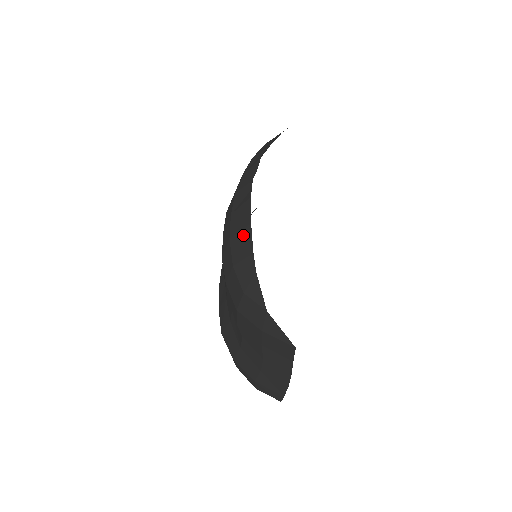
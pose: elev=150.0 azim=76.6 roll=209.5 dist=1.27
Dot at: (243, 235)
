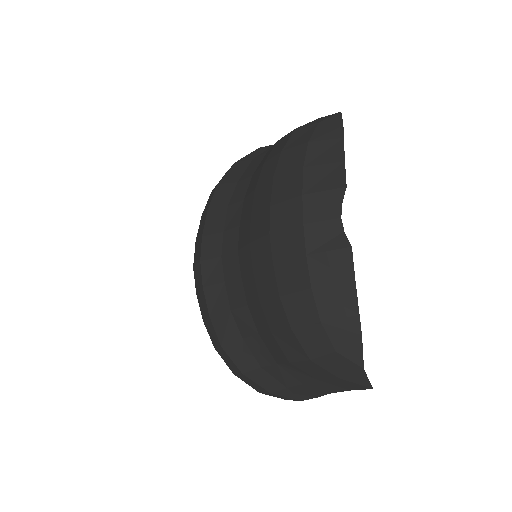
Dot at: (340, 290)
